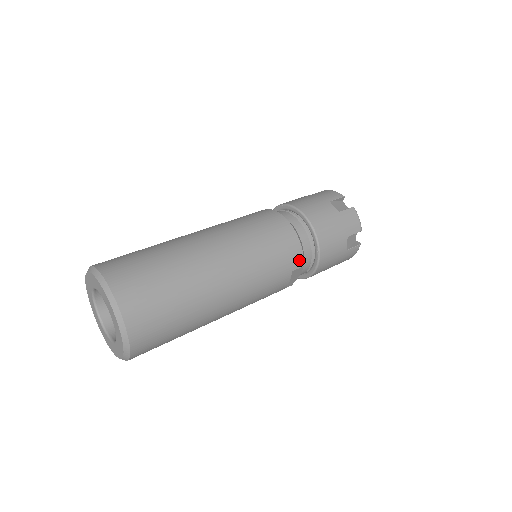
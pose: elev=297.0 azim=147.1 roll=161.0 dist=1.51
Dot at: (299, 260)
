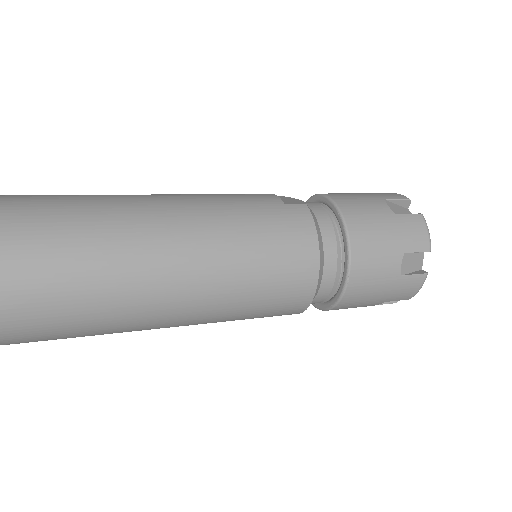
Dot at: (296, 312)
